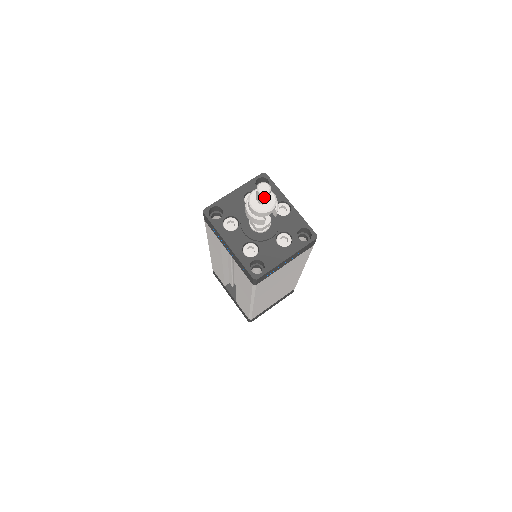
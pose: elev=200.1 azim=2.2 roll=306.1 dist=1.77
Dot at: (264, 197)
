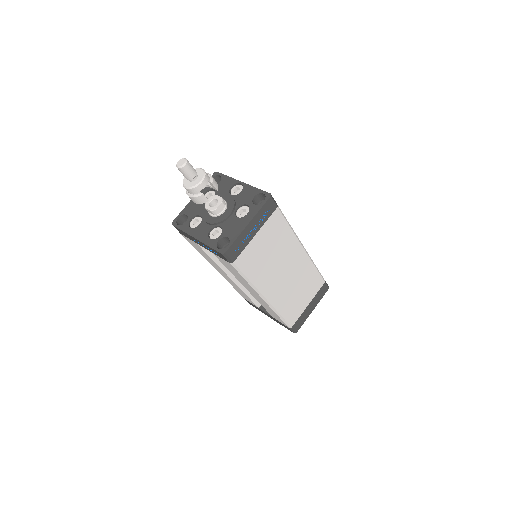
Dot at: (185, 170)
